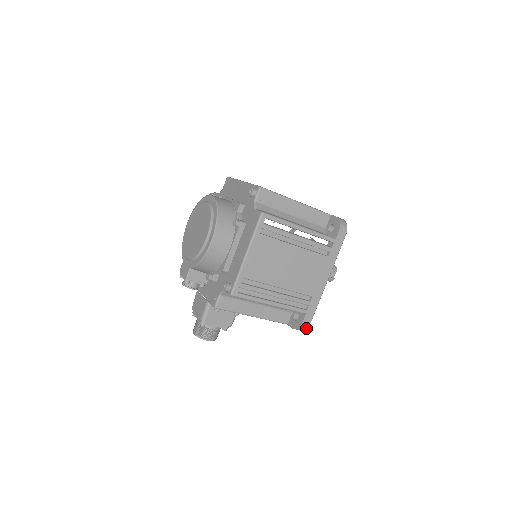
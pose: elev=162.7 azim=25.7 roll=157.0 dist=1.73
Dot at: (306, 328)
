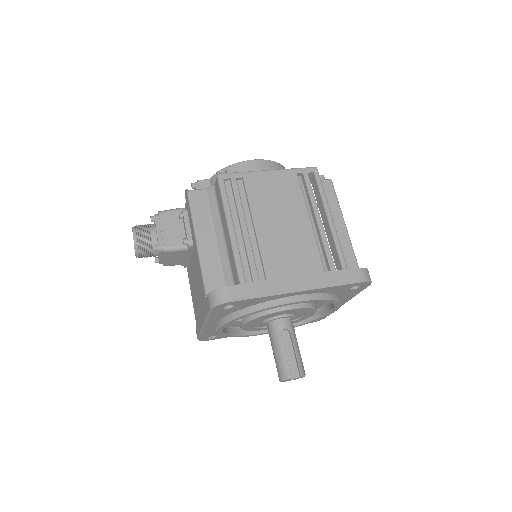
Dot at: (221, 302)
